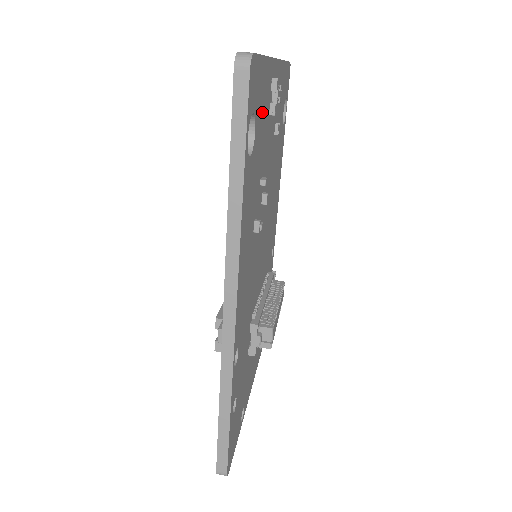
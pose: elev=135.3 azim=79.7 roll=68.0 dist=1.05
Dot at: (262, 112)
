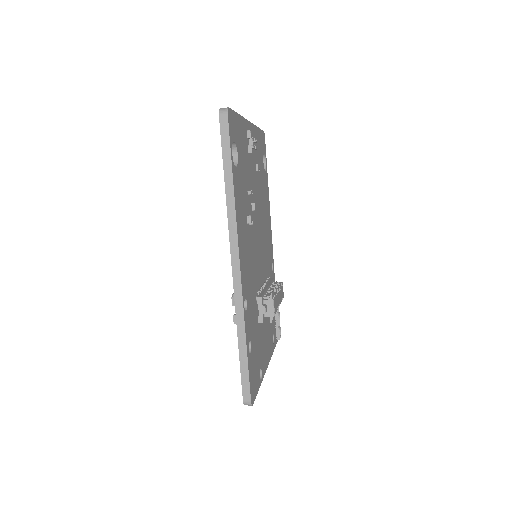
Dot at: (242, 147)
